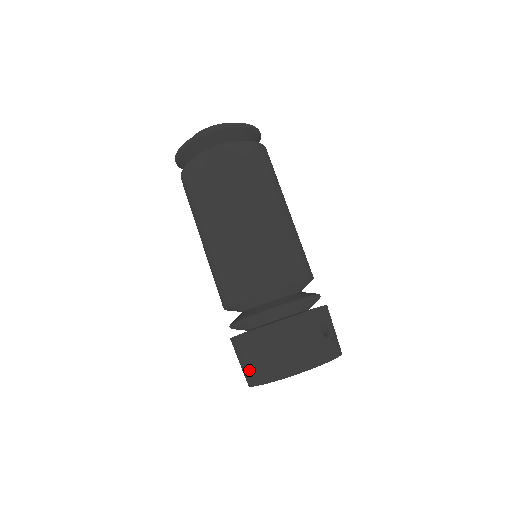
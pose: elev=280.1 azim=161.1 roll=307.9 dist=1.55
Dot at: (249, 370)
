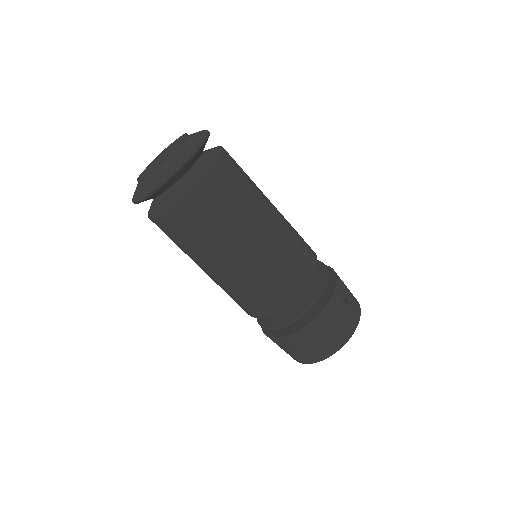
Dot at: (299, 356)
